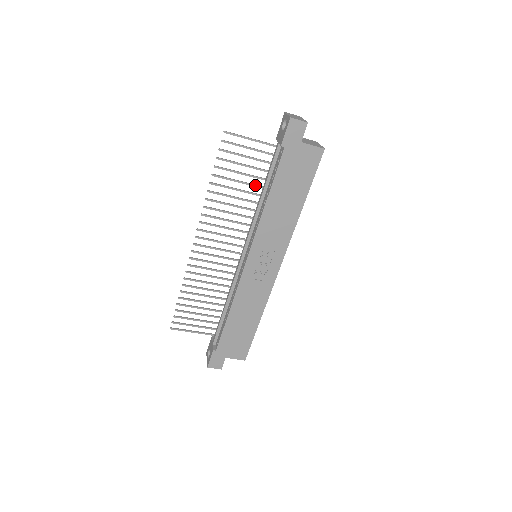
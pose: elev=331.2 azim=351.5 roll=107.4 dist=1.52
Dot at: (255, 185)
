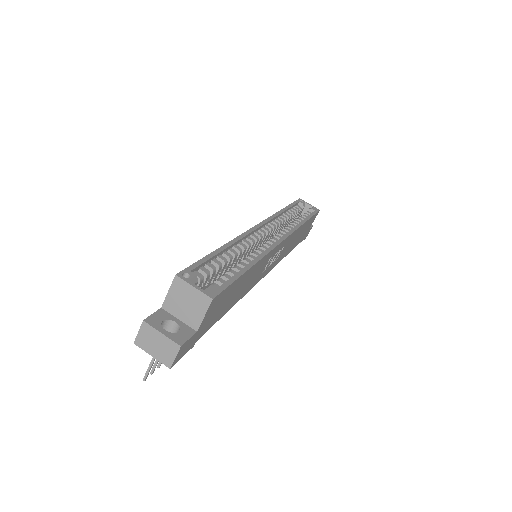
Dot at: occluded
